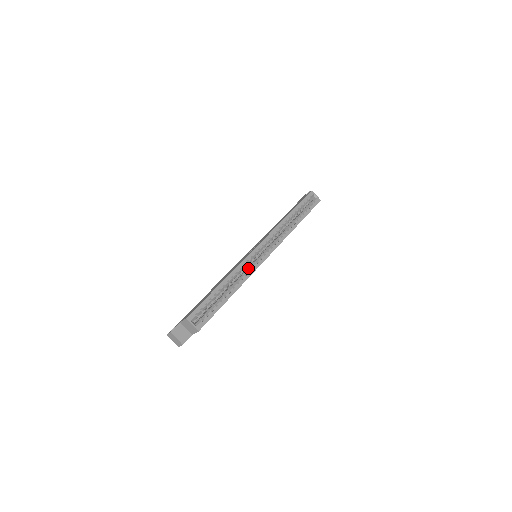
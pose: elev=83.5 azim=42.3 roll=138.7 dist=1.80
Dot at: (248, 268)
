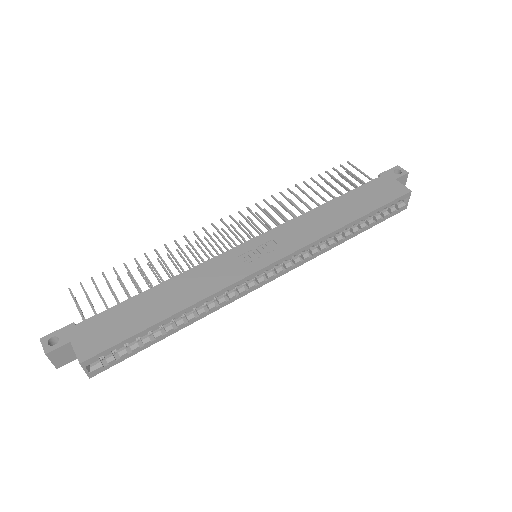
Dot at: (229, 294)
